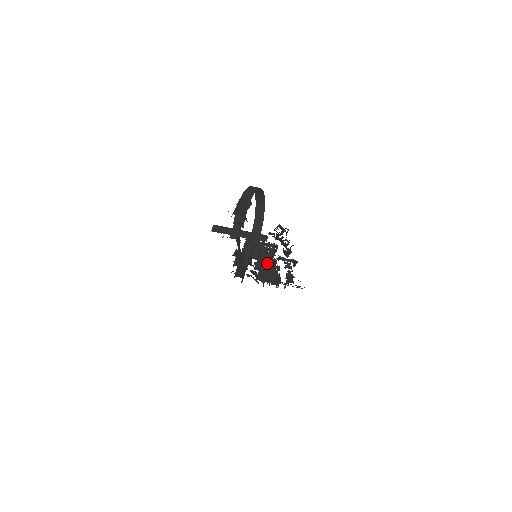
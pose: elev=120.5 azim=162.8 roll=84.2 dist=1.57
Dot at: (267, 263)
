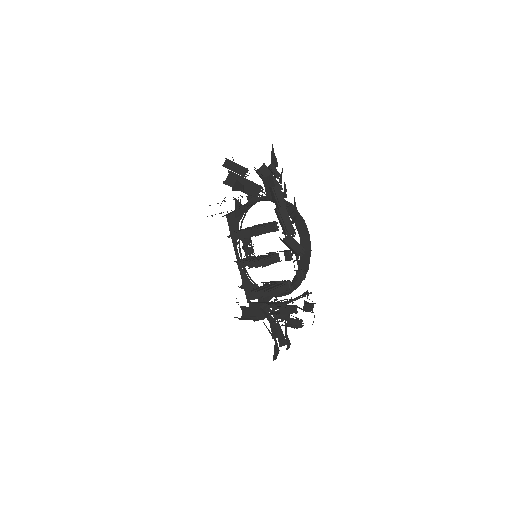
Dot at: (264, 256)
